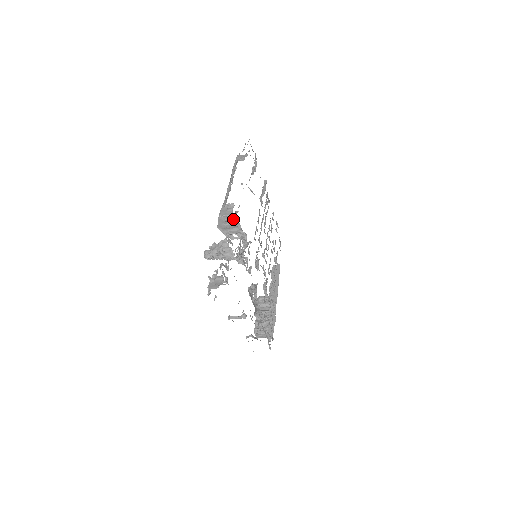
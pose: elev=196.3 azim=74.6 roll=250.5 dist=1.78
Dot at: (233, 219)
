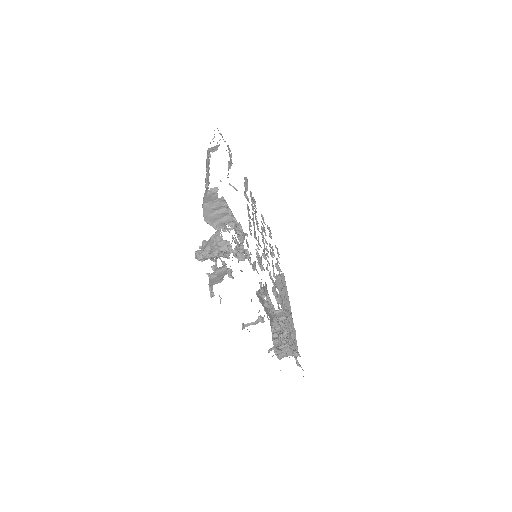
Dot at: (220, 204)
